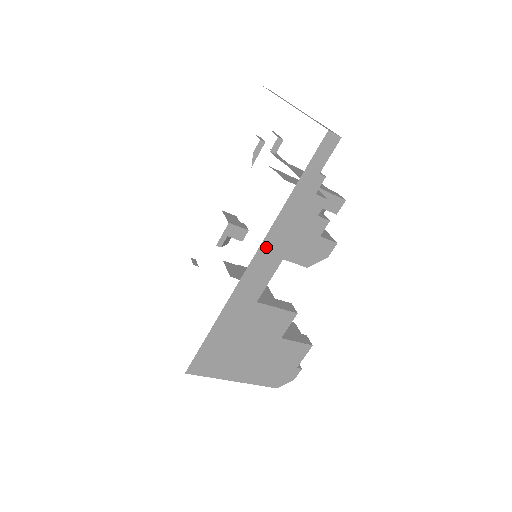
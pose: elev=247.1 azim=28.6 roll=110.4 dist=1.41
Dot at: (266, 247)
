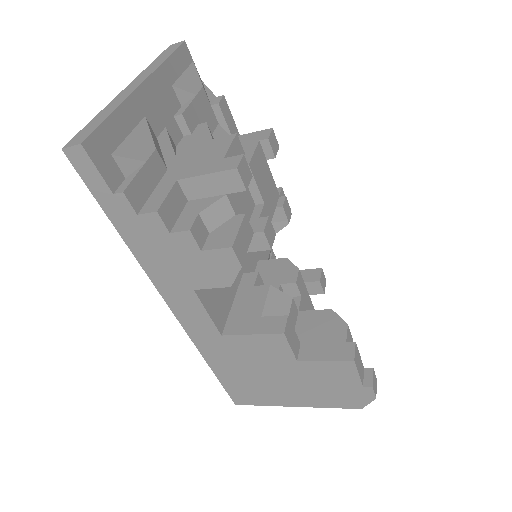
Dot at: (163, 286)
